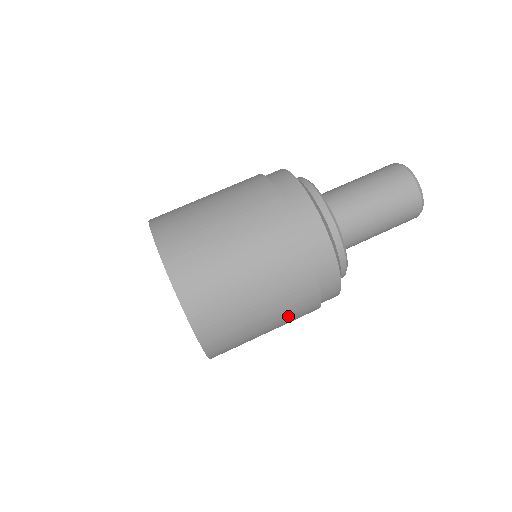
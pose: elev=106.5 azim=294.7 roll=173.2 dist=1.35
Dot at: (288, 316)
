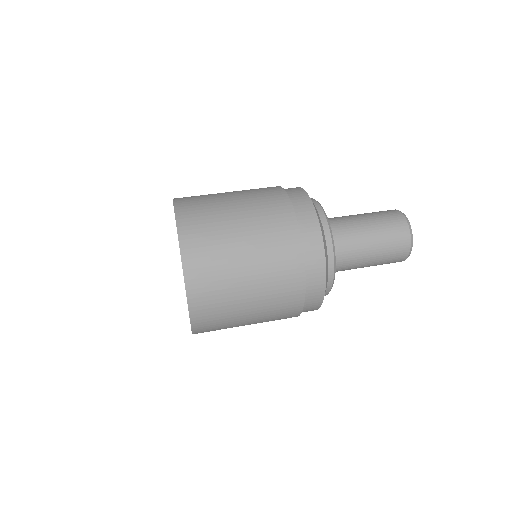
Dot at: (270, 264)
